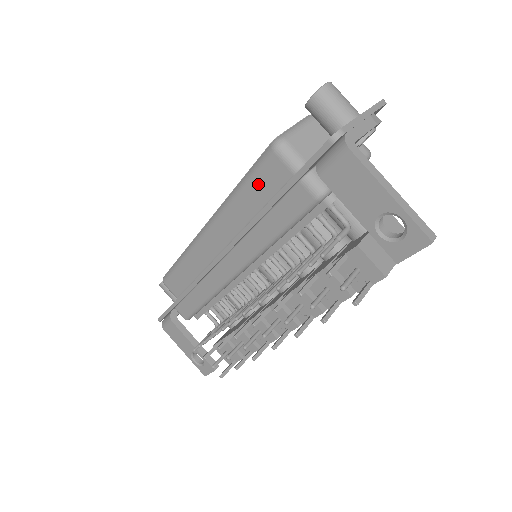
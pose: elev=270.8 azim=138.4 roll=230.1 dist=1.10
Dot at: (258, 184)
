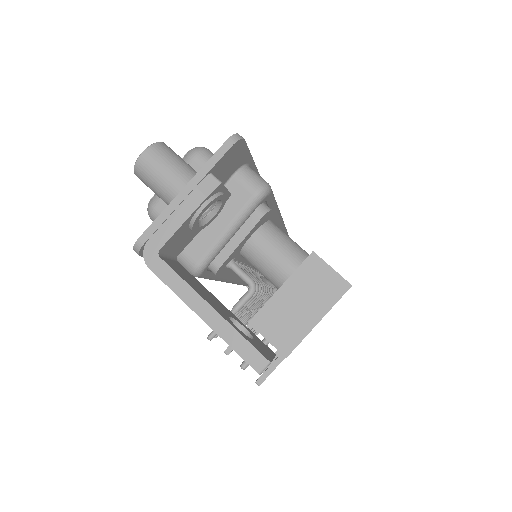
Dot at: occluded
